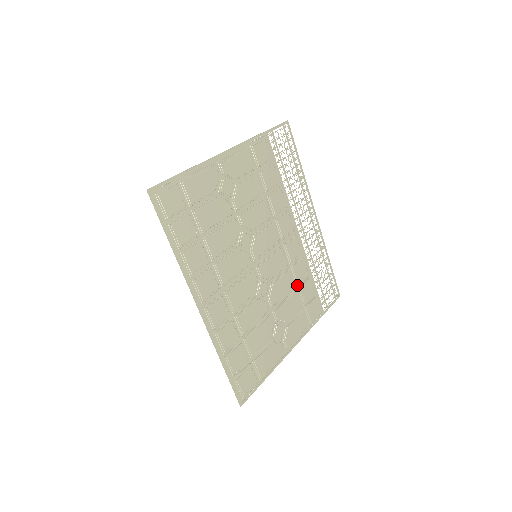
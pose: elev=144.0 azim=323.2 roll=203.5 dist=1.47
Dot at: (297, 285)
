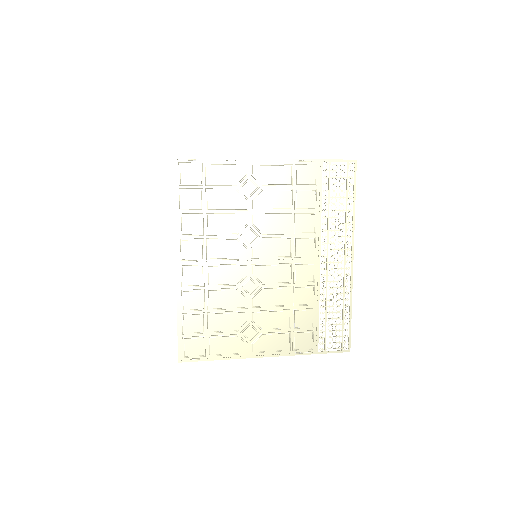
Dot at: (294, 307)
